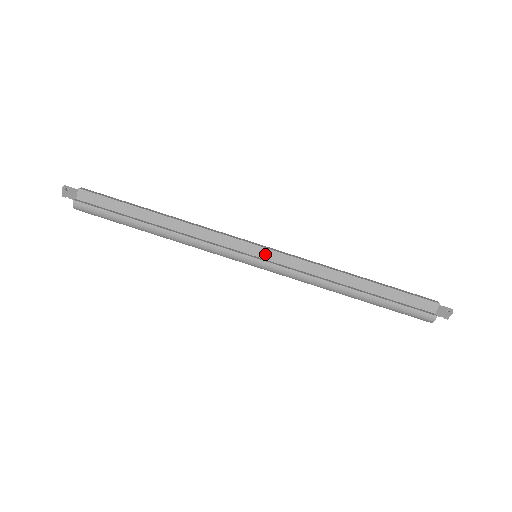
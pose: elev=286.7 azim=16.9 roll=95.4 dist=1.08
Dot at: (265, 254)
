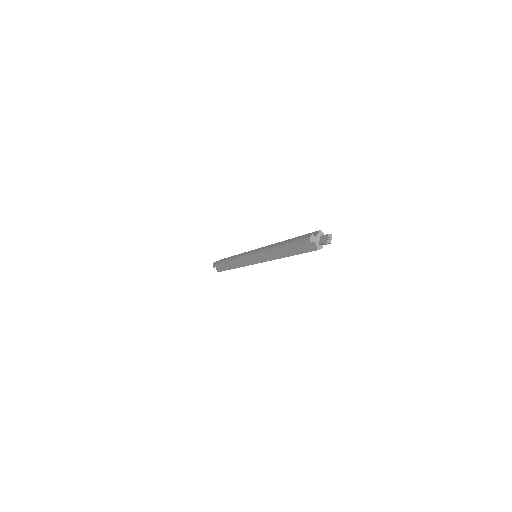
Dot at: occluded
